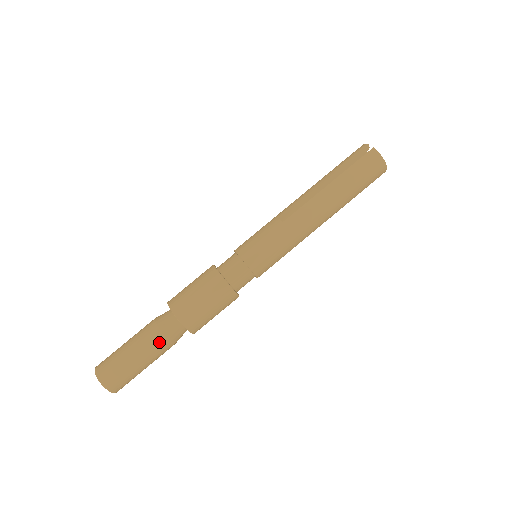
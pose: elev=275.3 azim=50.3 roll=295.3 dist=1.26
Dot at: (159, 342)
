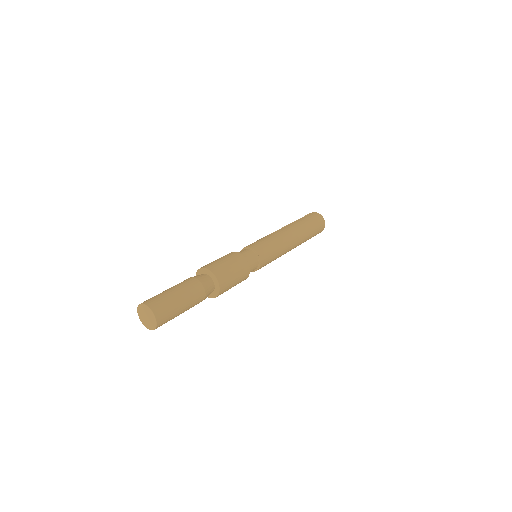
Dot at: (194, 284)
